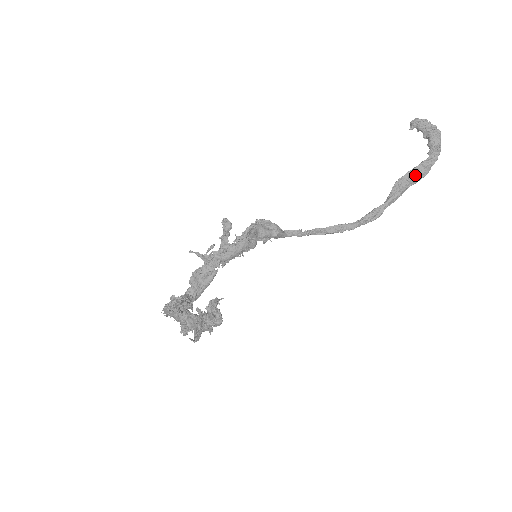
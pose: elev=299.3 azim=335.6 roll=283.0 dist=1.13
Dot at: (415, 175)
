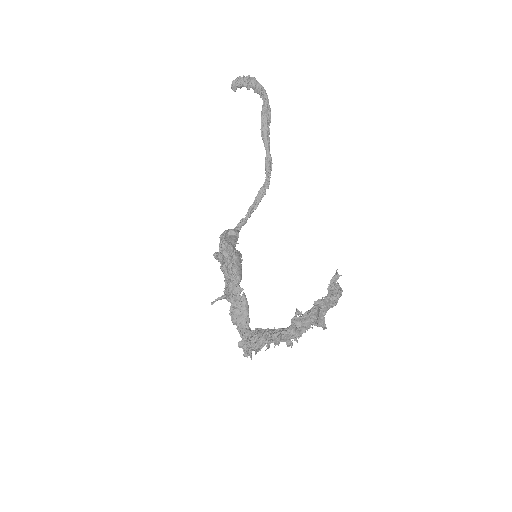
Dot at: (267, 117)
